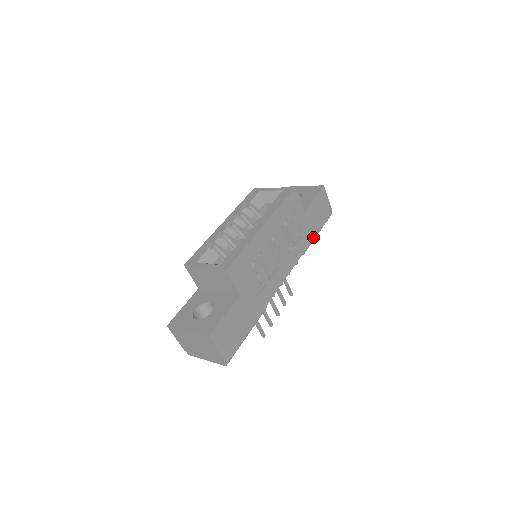
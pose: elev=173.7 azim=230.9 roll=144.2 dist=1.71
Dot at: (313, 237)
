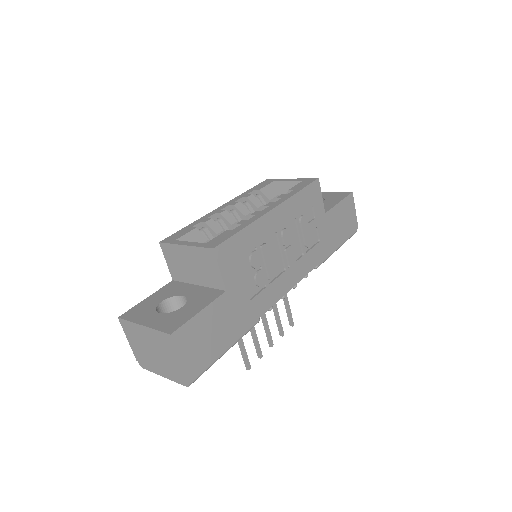
Dot at: (331, 250)
